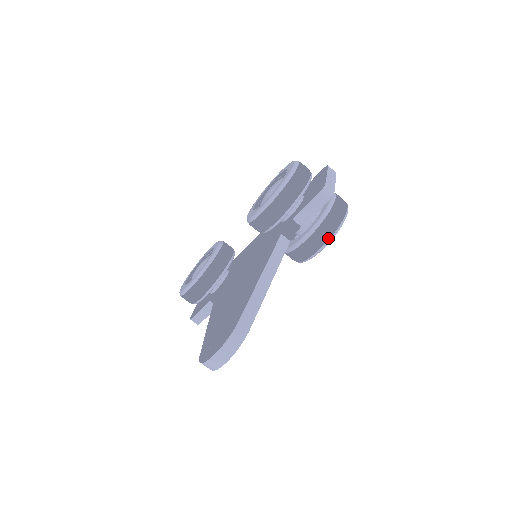
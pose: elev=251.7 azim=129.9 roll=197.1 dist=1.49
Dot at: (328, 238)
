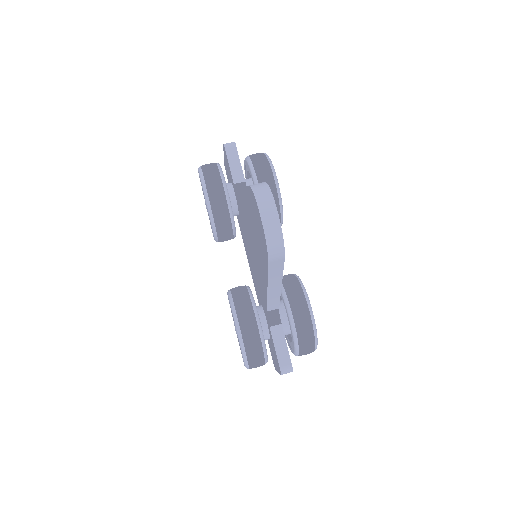
Dot at: (268, 164)
